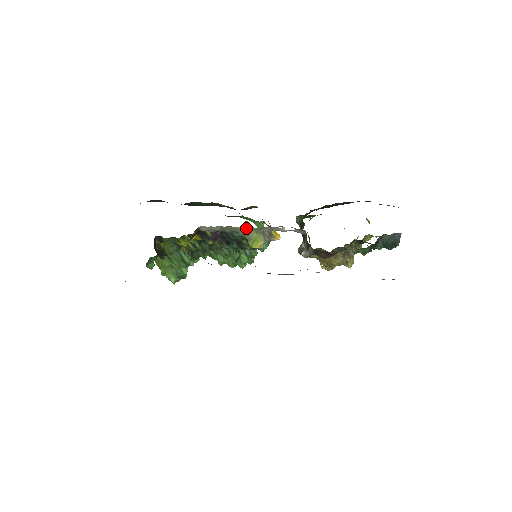
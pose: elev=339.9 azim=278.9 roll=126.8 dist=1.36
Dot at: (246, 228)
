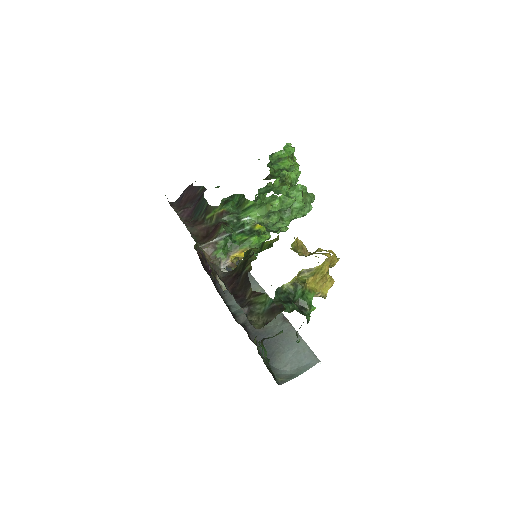
Dot at: occluded
